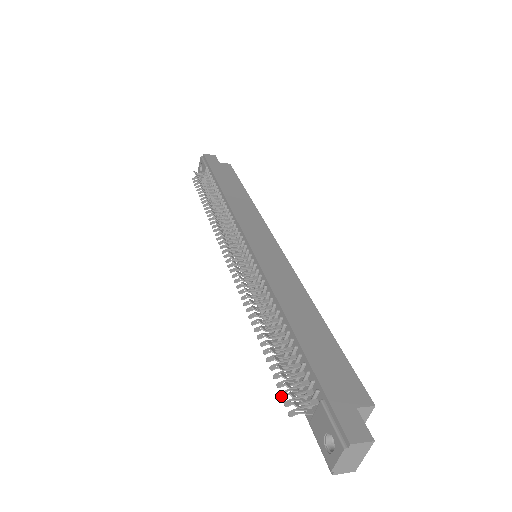
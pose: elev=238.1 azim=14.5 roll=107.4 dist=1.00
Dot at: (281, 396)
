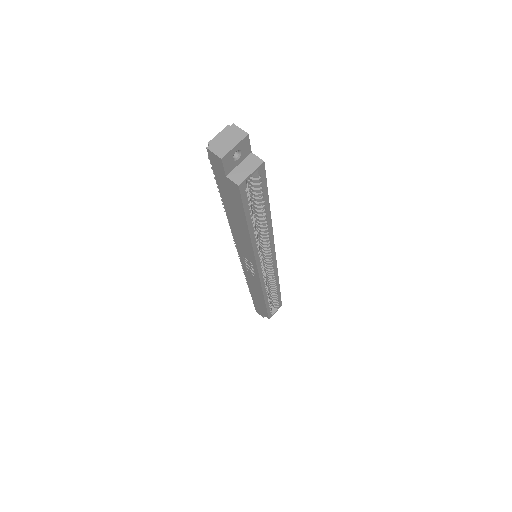
Dot at: occluded
